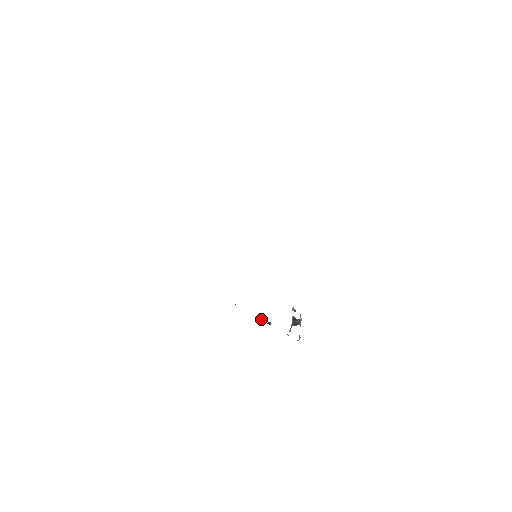
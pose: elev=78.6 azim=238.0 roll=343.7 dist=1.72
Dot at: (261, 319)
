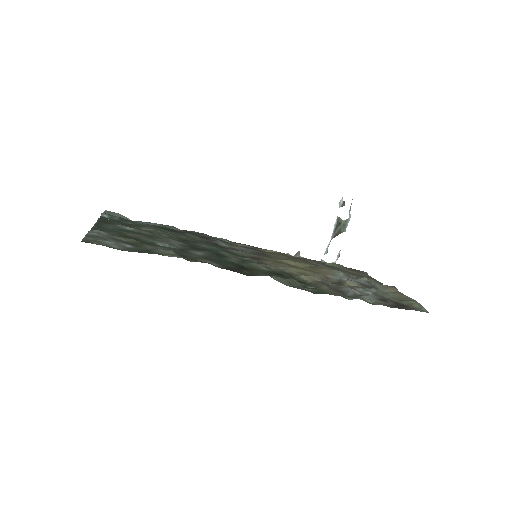
Dot at: (286, 253)
